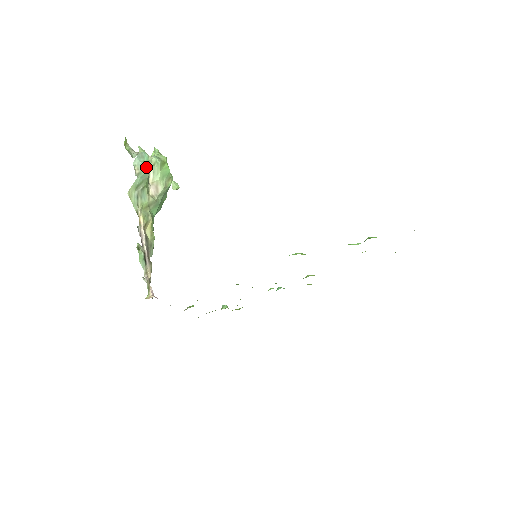
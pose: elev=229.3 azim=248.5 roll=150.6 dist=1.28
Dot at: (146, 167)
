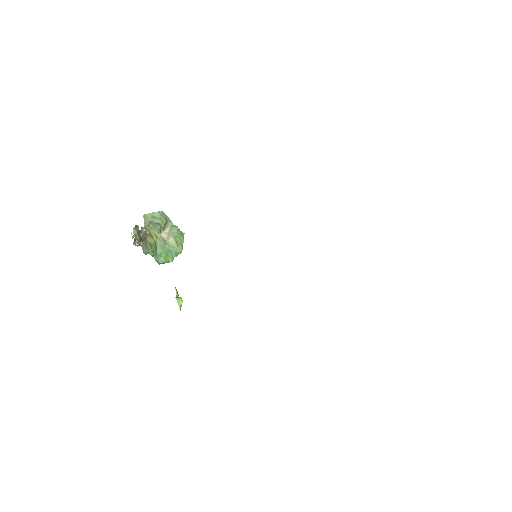
Dot at: (166, 219)
